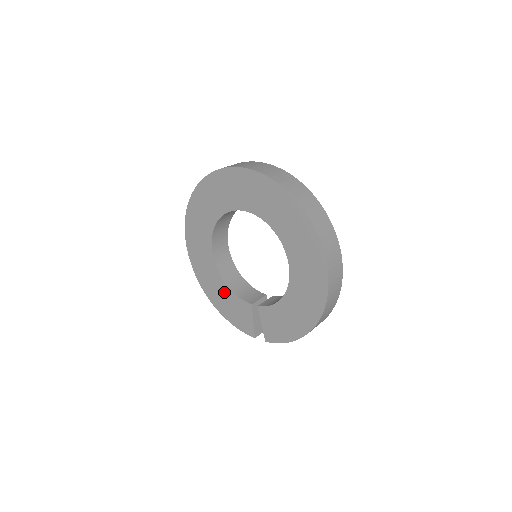
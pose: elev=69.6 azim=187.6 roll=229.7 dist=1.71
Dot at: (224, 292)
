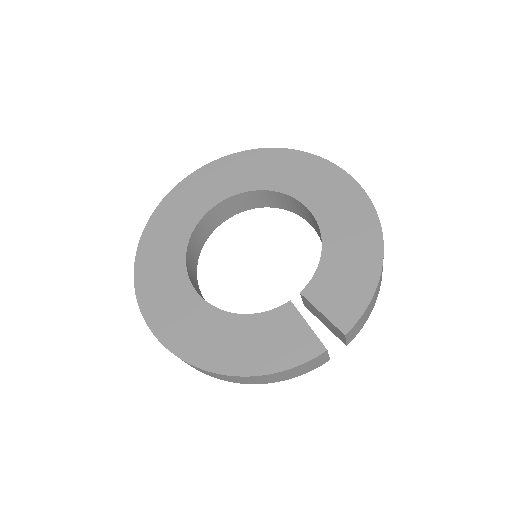
Dot at: (239, 330)
